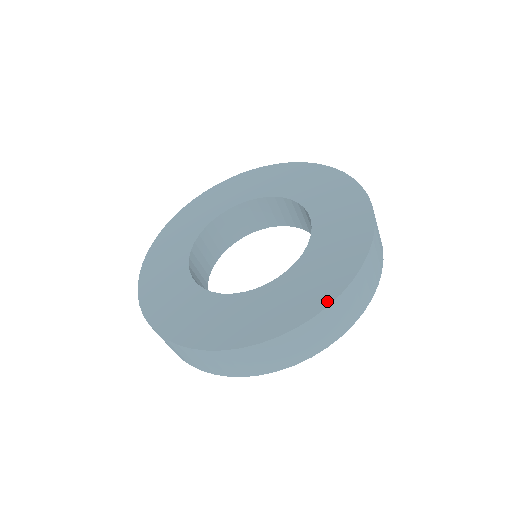
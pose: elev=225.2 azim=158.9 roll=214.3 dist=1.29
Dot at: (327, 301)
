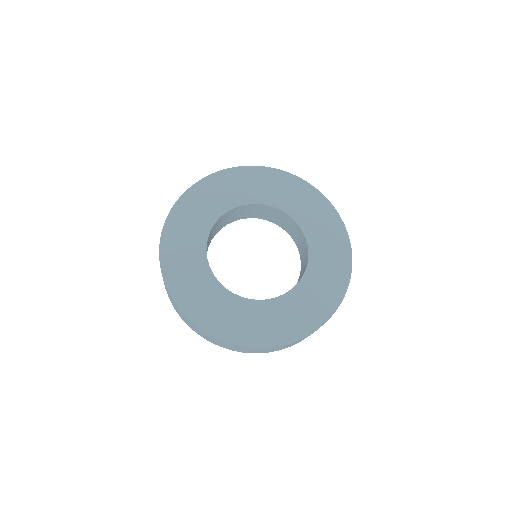
Dot at: (225, 338)
